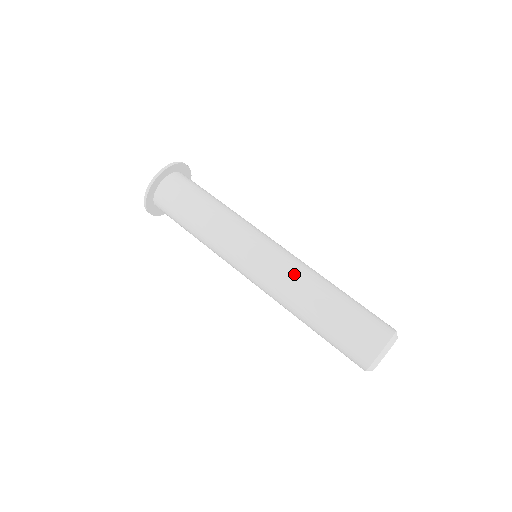
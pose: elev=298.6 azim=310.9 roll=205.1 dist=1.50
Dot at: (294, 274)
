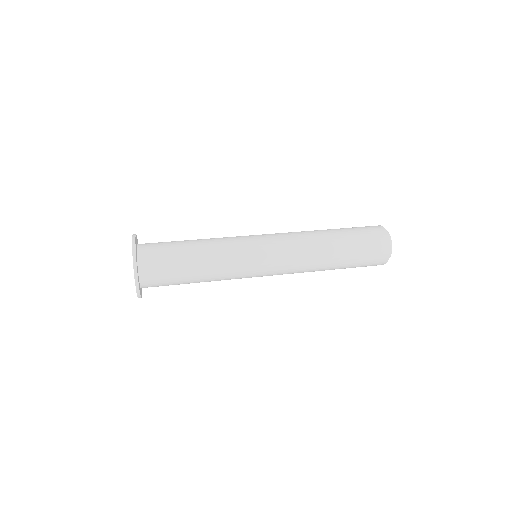
Dot at: (302, 241)
